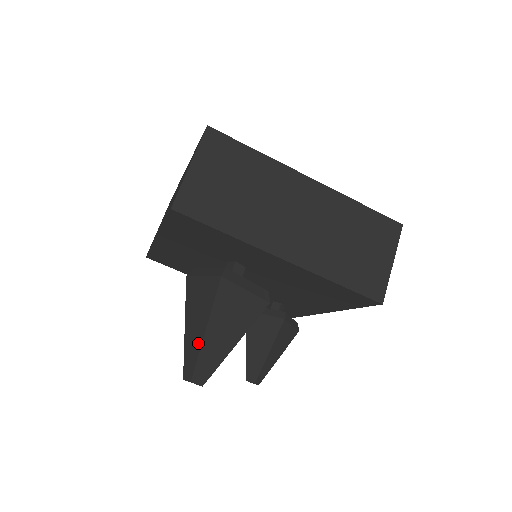
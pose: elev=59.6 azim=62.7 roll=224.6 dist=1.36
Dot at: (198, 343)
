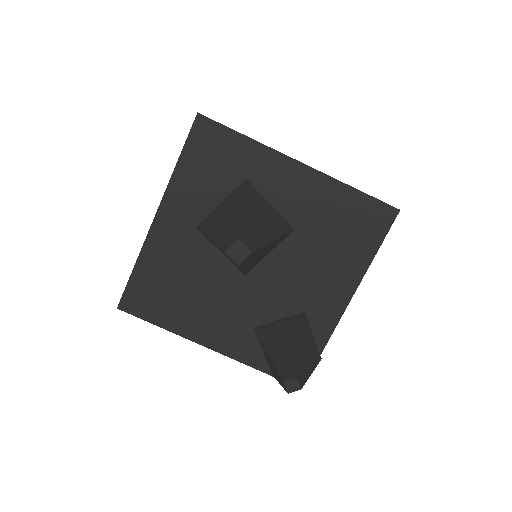
Dot at: (236, 218)
